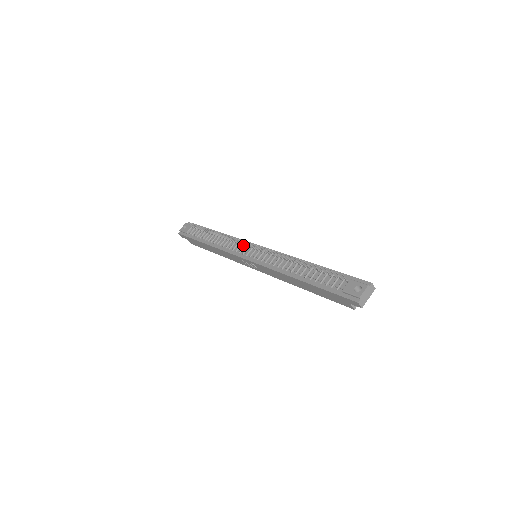
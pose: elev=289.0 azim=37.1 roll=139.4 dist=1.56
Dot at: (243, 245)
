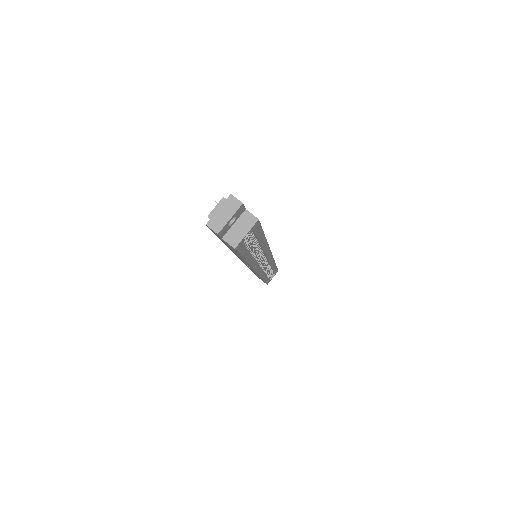
Dot at: occluded
